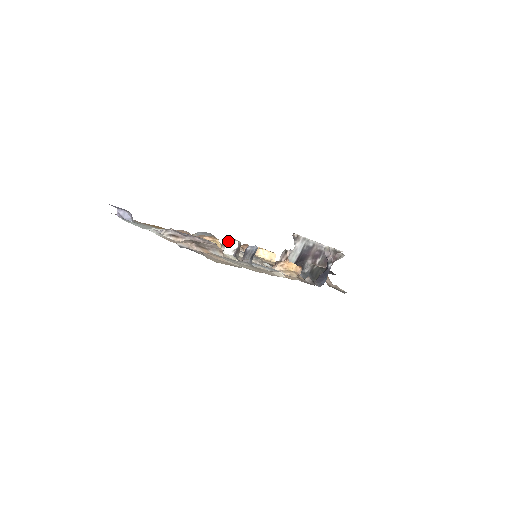
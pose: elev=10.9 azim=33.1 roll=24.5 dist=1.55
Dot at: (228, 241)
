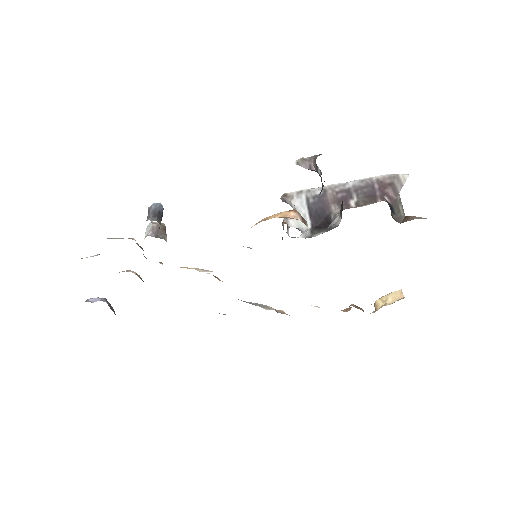
Dot at: (146, 231)
